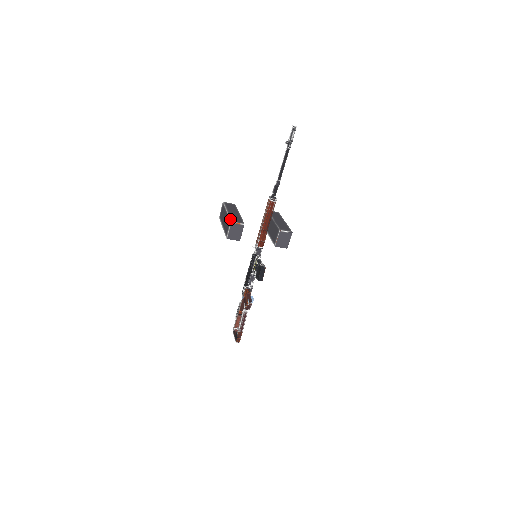
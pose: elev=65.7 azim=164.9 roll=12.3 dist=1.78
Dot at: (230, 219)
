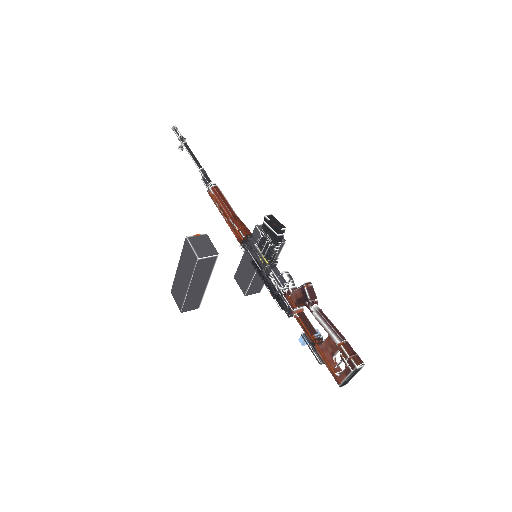
Dot at: (184, 243)
